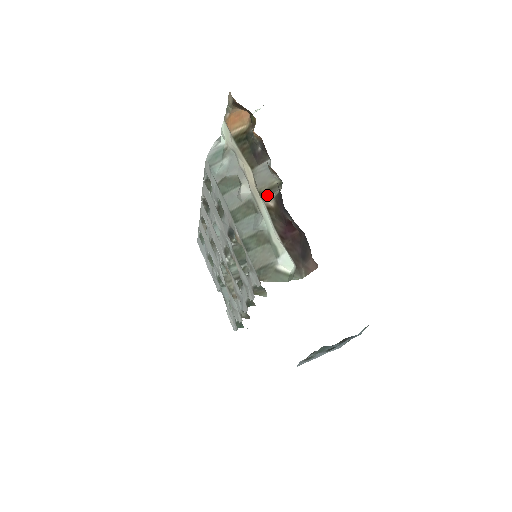
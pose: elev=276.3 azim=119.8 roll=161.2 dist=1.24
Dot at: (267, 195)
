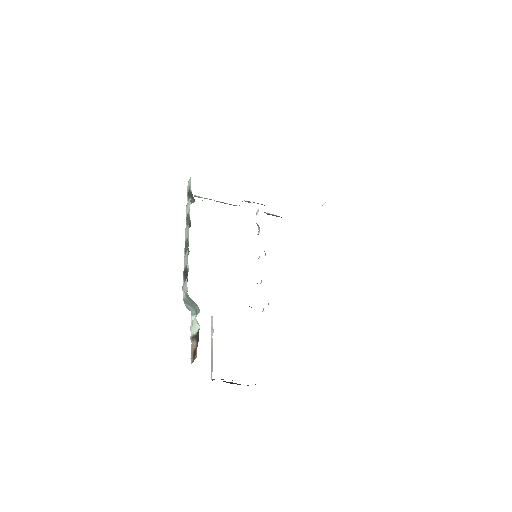
Dot at: occluded
